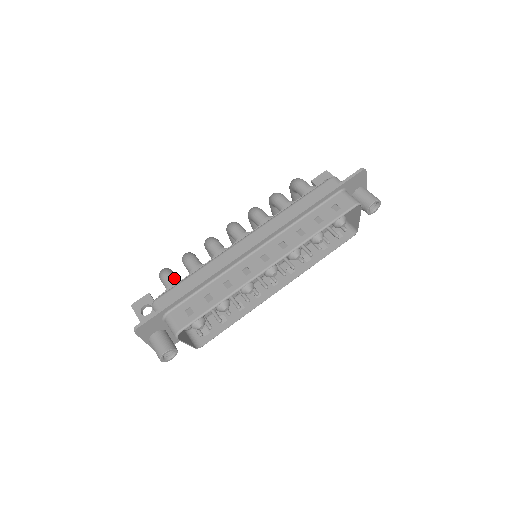
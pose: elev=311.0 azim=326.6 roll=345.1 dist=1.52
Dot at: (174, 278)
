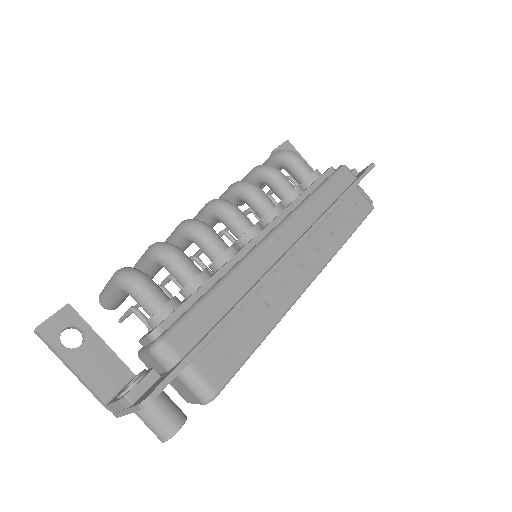
Dot at: (161, 291)
